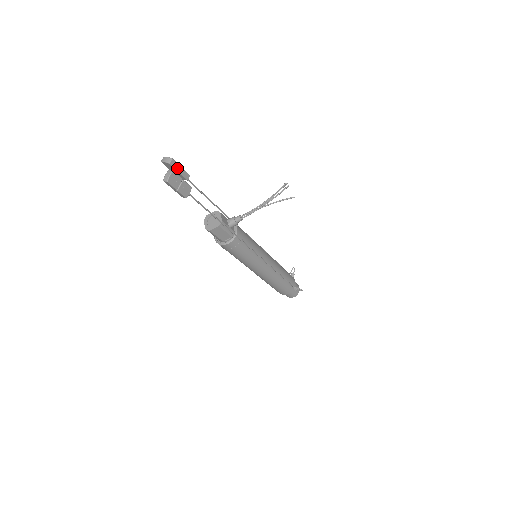
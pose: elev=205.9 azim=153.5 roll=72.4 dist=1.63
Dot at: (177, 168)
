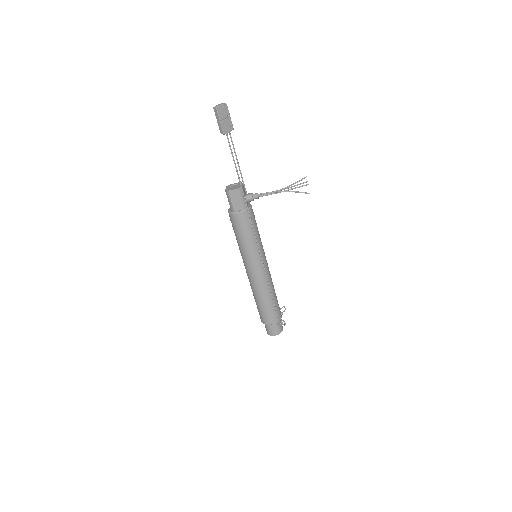
Dot at: (227, 114)
